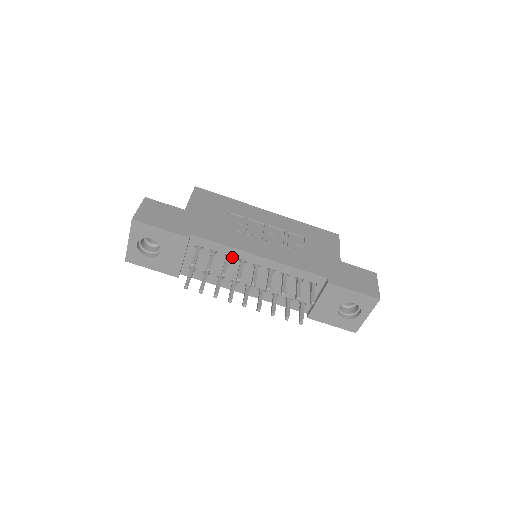
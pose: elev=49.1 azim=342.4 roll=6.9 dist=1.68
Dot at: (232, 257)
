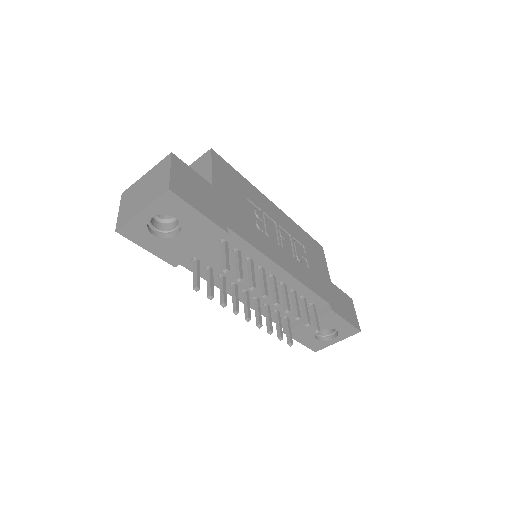
Dot at: (253, 262)
